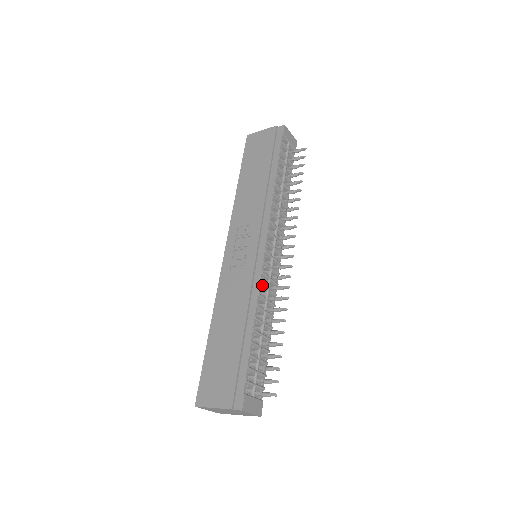
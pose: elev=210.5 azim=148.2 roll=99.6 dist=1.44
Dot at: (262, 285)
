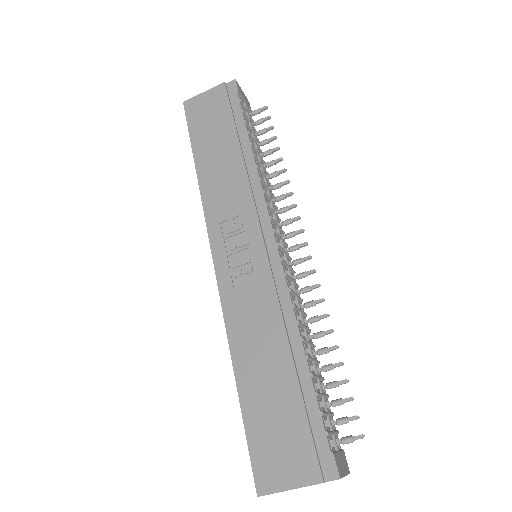
Dot at: (291, 292)
